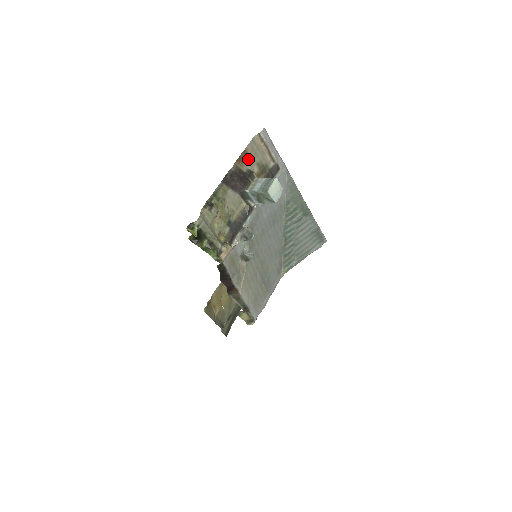
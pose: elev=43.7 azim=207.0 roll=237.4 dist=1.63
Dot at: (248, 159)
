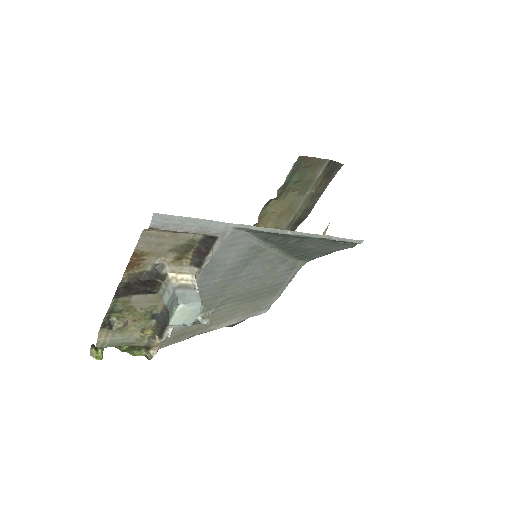
Dot at: (148, 256)
